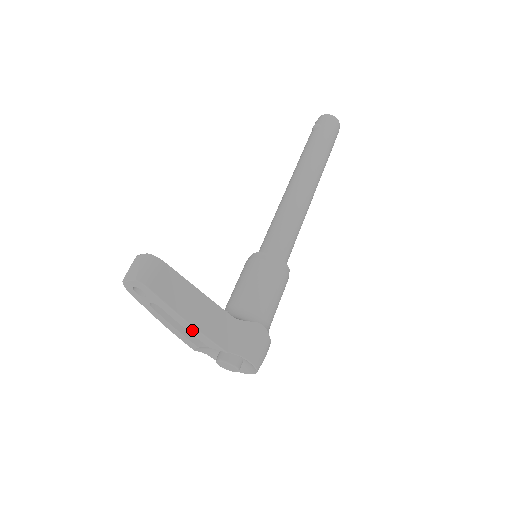
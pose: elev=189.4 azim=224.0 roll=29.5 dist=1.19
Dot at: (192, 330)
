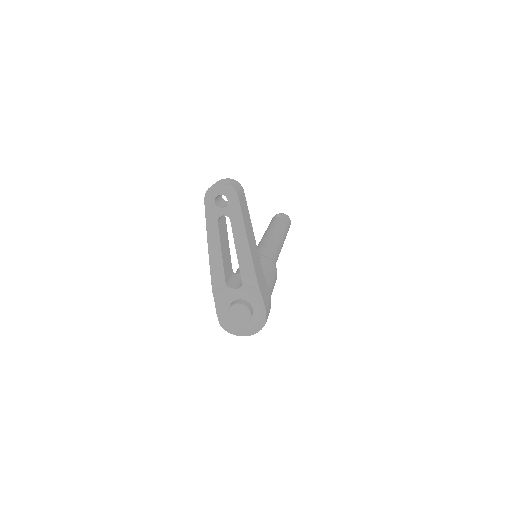
Dot at: (244, 254)
